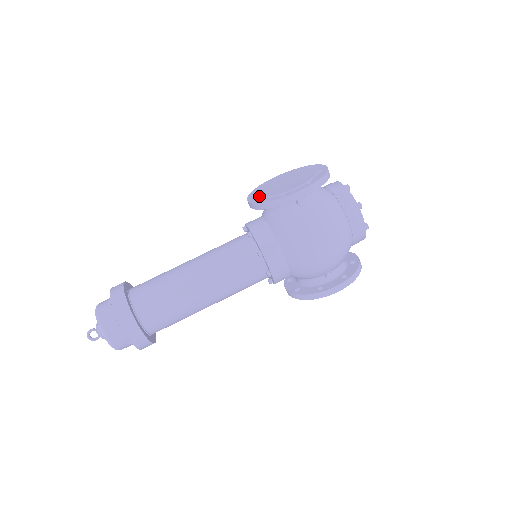
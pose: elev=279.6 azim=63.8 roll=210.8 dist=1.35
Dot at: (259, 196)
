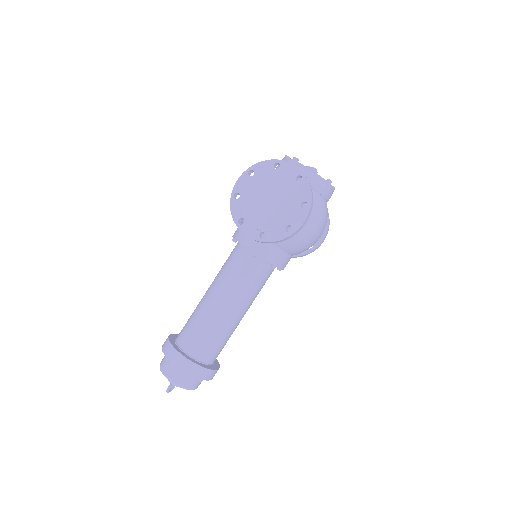
Dot at: (256, 229)
